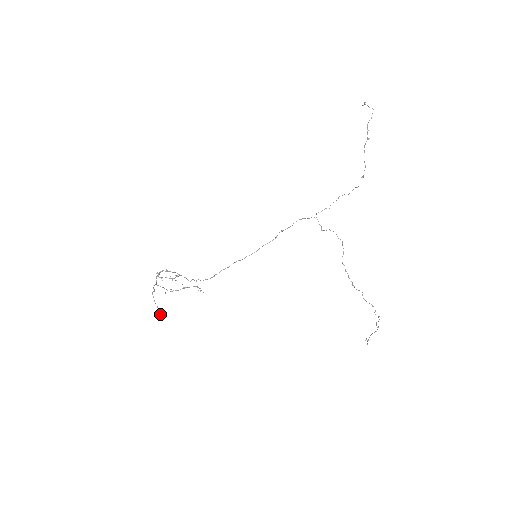
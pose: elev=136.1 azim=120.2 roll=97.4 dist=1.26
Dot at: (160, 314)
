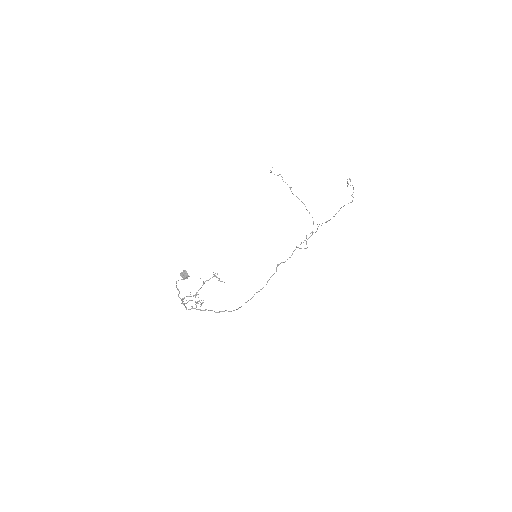
Dot at: occluded
